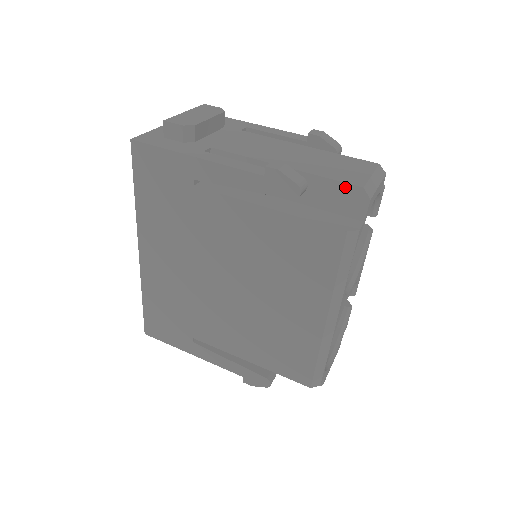
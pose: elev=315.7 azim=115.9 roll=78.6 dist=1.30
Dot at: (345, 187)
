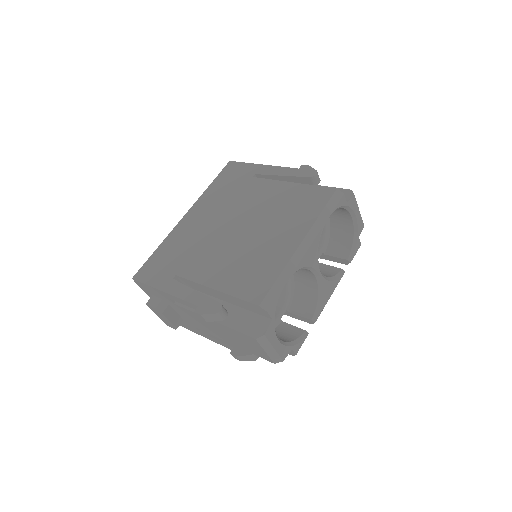
Dot at: (341, 190)
